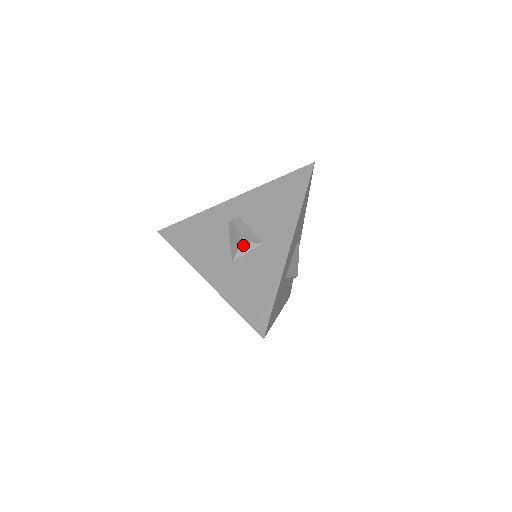
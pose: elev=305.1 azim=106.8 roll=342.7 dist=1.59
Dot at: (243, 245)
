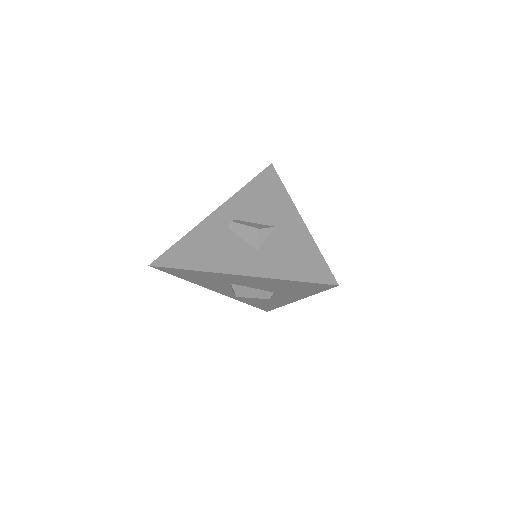
Dot at: (261, 232)
